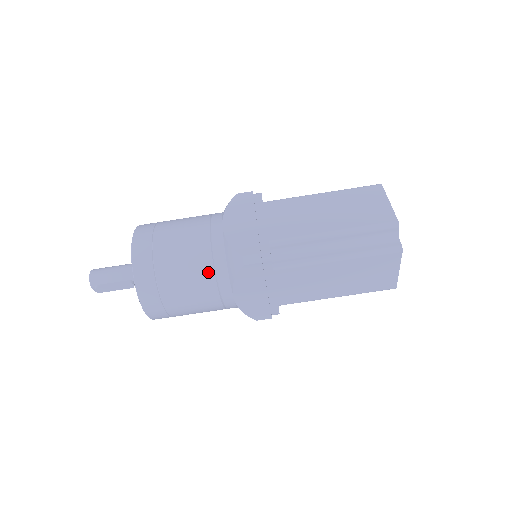
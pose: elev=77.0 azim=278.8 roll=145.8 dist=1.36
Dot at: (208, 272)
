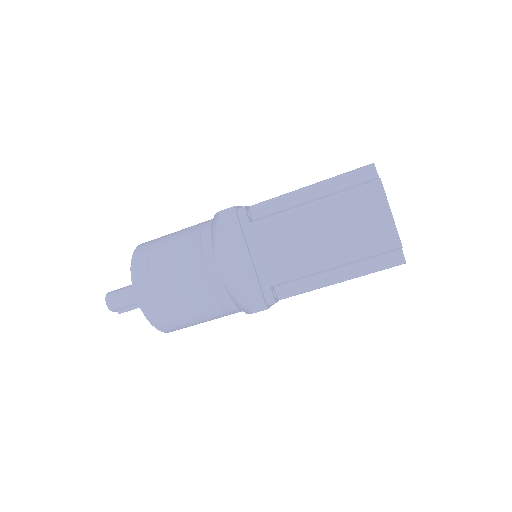
Dot at: (219, 310)
